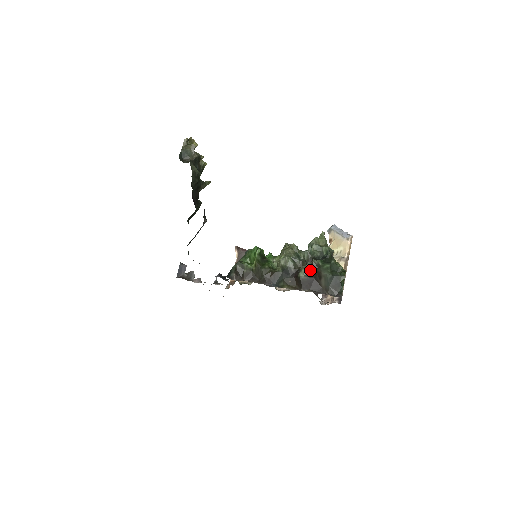
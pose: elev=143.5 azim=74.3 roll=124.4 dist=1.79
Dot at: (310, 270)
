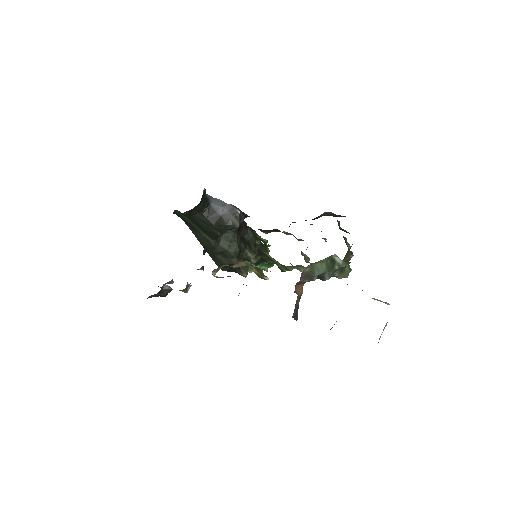
Dot at: occluded
